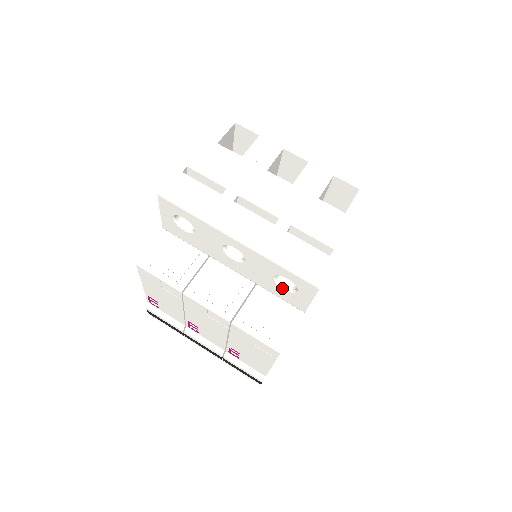
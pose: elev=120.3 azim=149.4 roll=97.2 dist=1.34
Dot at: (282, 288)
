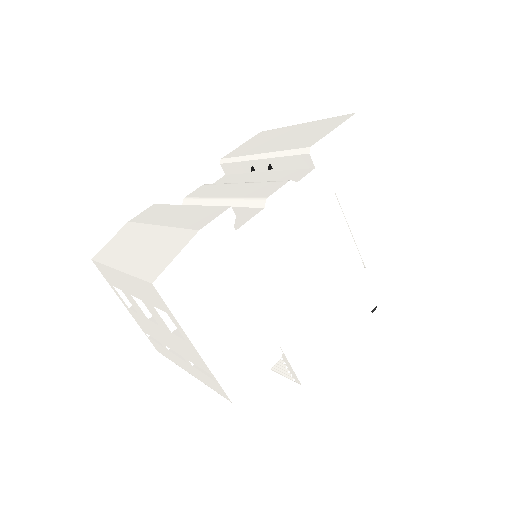
Dot at: occluded
